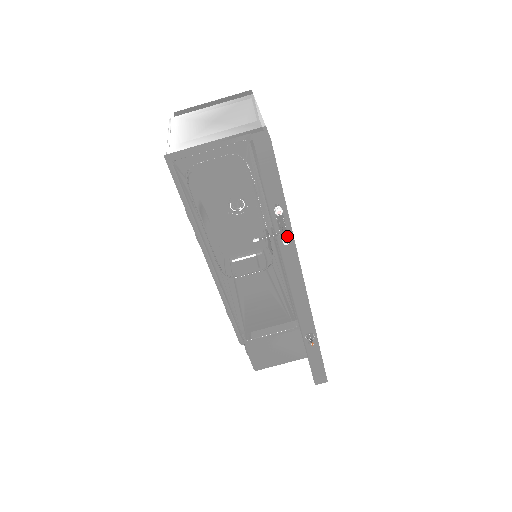
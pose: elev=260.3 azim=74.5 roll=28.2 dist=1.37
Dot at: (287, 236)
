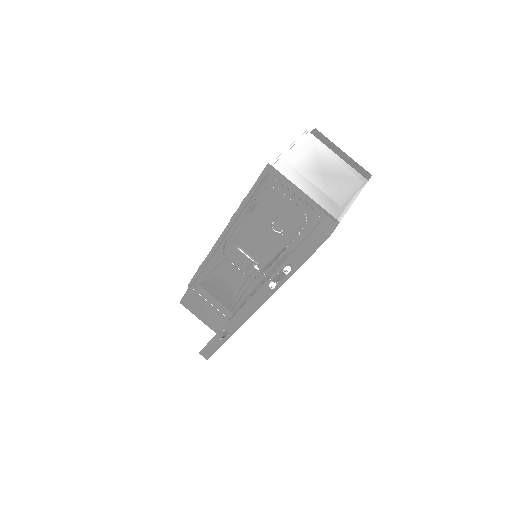
Dot at: (276, 284)
